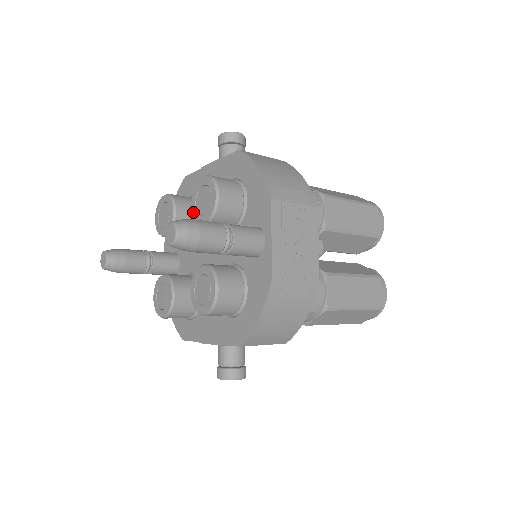
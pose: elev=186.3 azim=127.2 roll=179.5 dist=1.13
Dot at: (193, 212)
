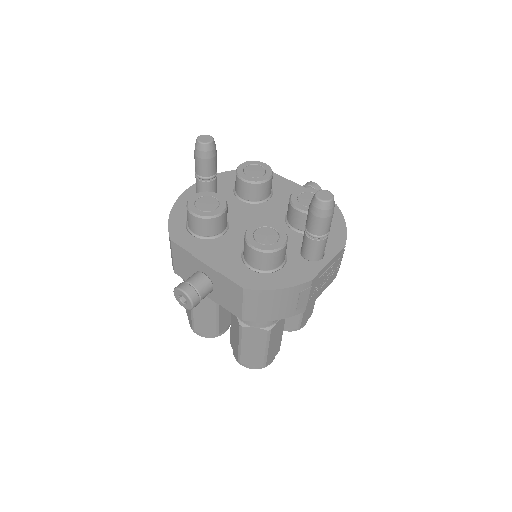
Dot at: (293, 196)
